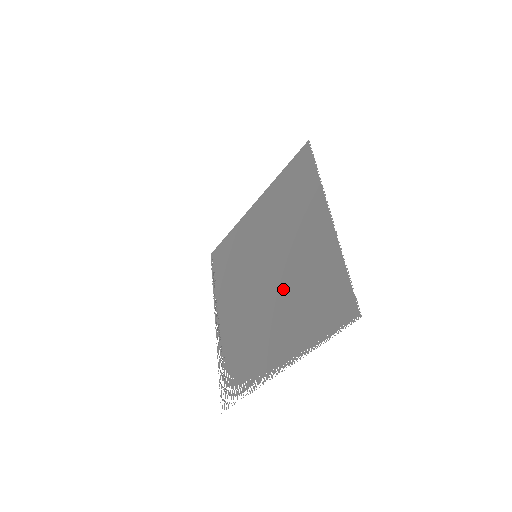
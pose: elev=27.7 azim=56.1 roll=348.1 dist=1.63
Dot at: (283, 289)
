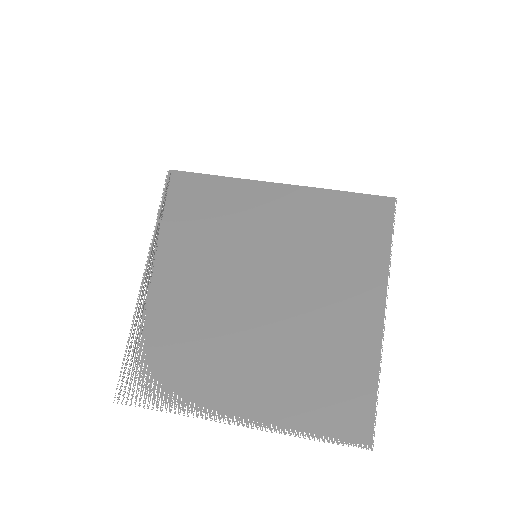
Dot at: (284, 337)
